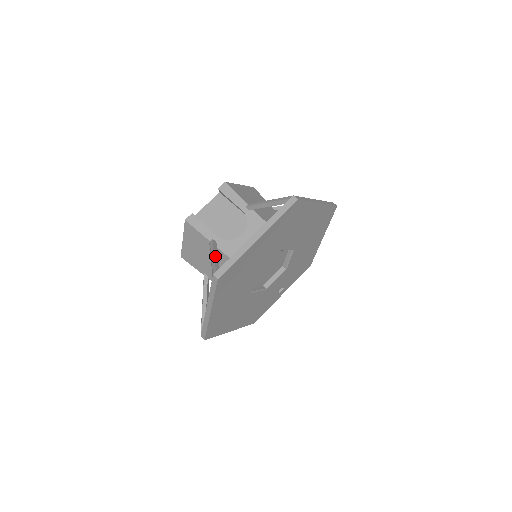
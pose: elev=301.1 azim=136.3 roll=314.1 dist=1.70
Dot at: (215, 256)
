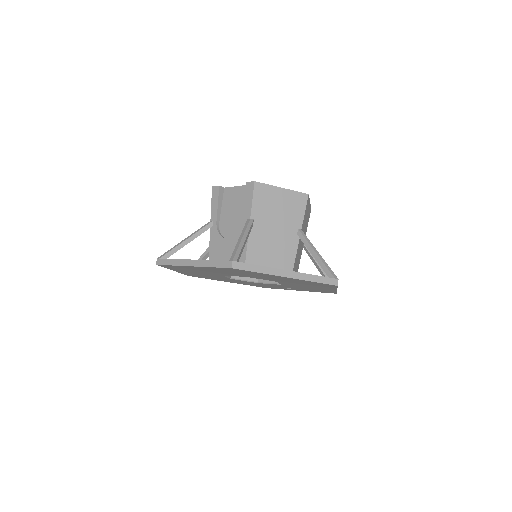
Dot at: (184, 242)
